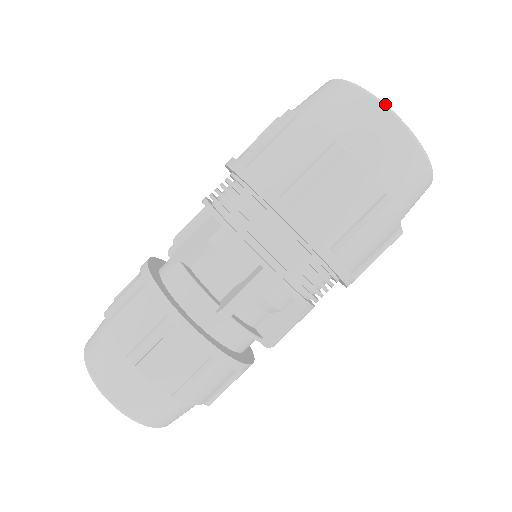
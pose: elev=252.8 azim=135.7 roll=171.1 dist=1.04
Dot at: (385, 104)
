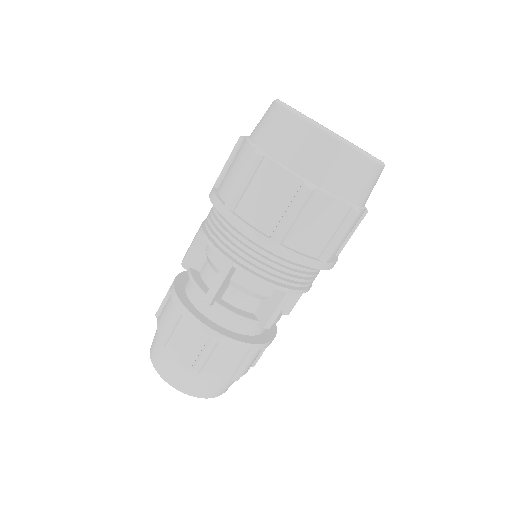
Dot at: (292, 109)
